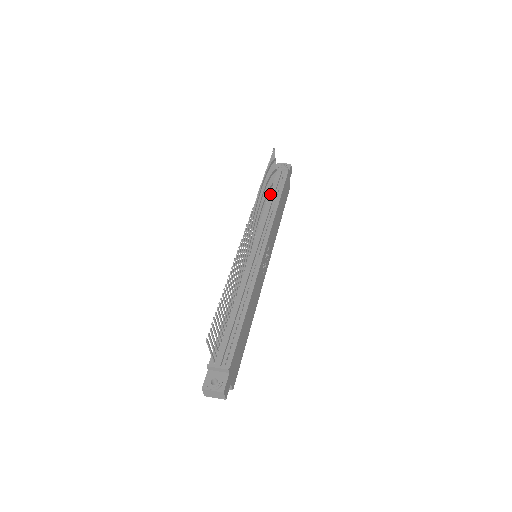
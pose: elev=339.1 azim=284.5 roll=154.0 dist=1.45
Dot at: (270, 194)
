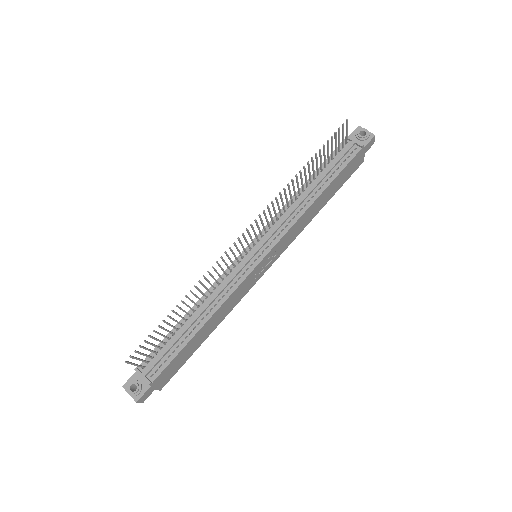
Dot at: (318, 177)
